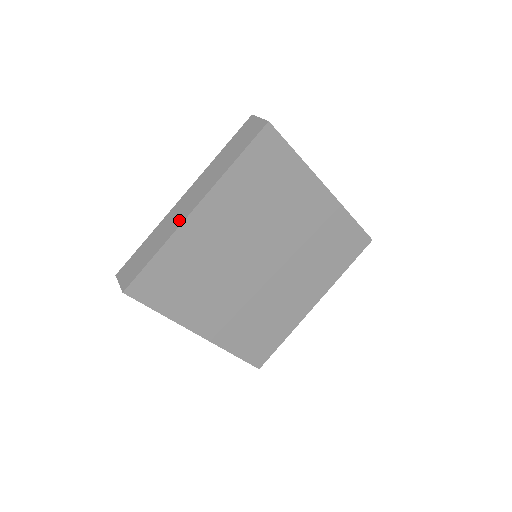
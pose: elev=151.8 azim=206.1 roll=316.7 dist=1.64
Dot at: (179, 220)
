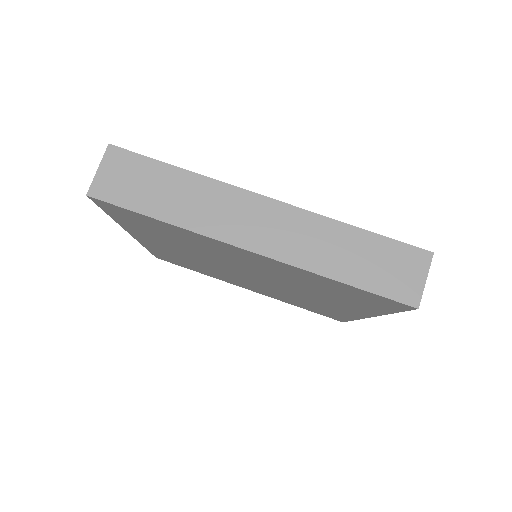
Dot at: occluded
